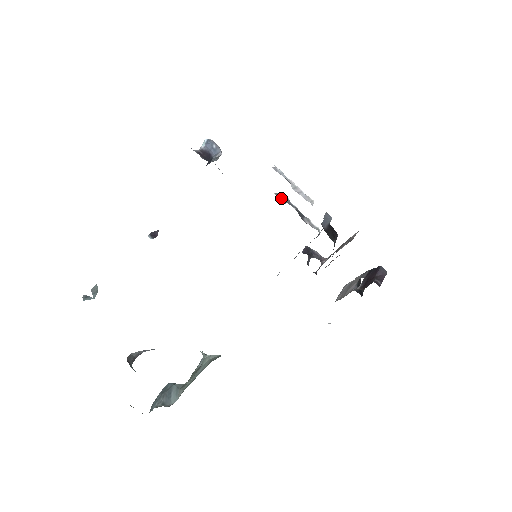
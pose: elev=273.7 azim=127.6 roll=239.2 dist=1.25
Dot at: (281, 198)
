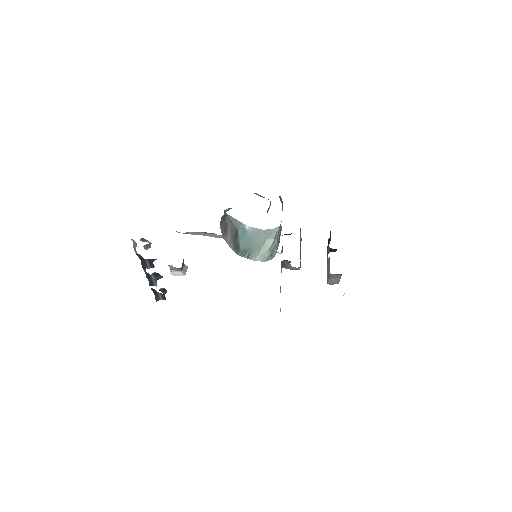
Dot at: occluded
